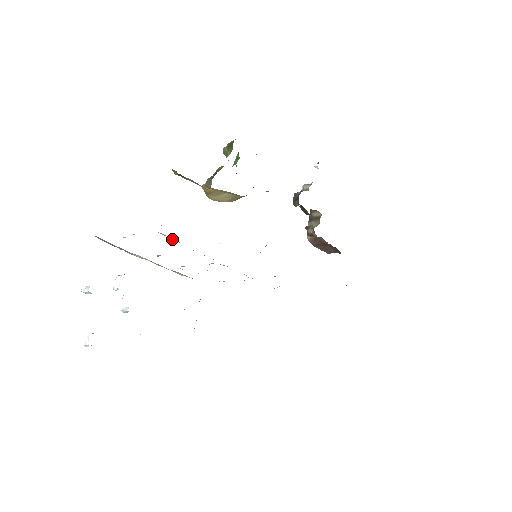
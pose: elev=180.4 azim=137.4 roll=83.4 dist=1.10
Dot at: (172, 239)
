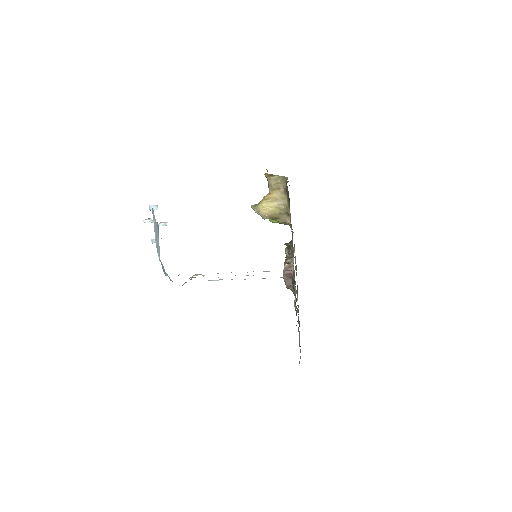
Dot at: occluded
